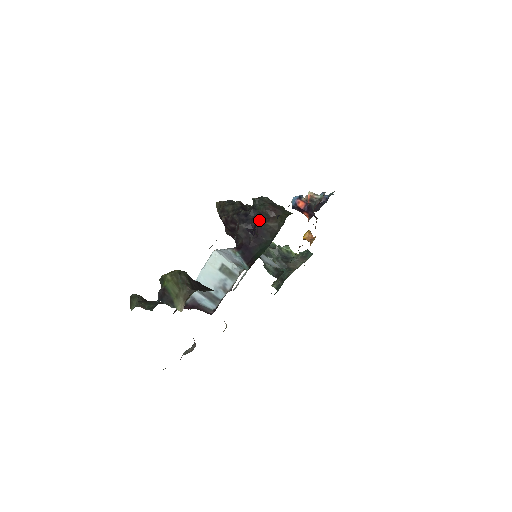
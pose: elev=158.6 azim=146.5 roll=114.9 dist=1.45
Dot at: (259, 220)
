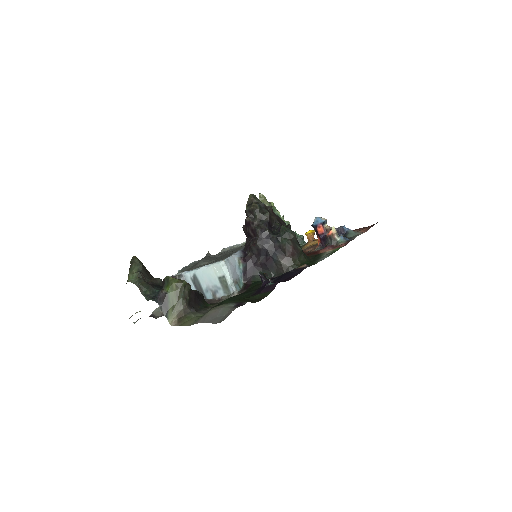
Dot at: (273, 287)
